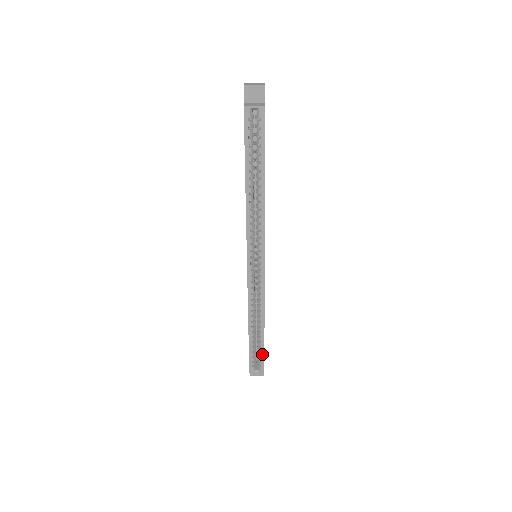
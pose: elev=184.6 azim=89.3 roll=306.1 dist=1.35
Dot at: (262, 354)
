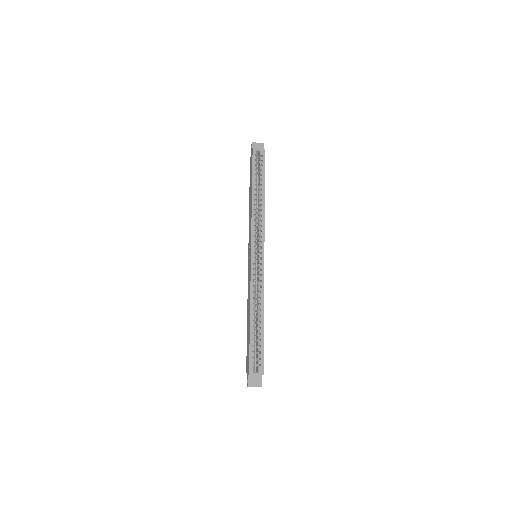
Dot at: (262, 349)
